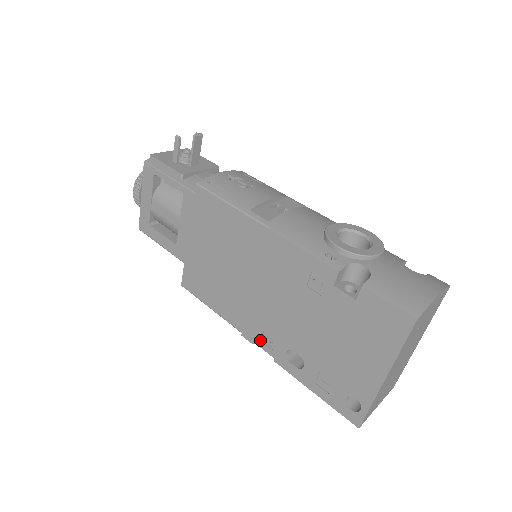
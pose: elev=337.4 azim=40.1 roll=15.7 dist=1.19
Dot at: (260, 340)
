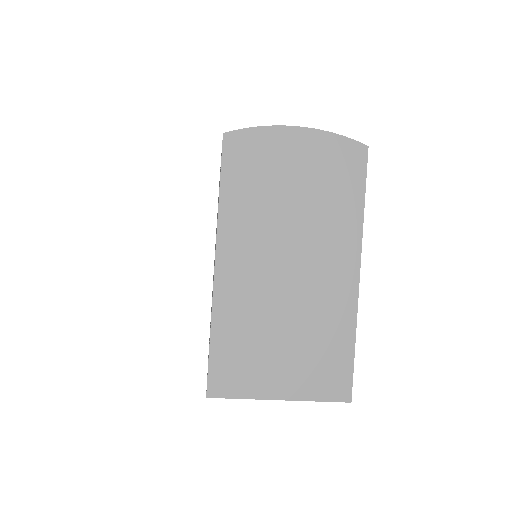
Dot at: occluded
